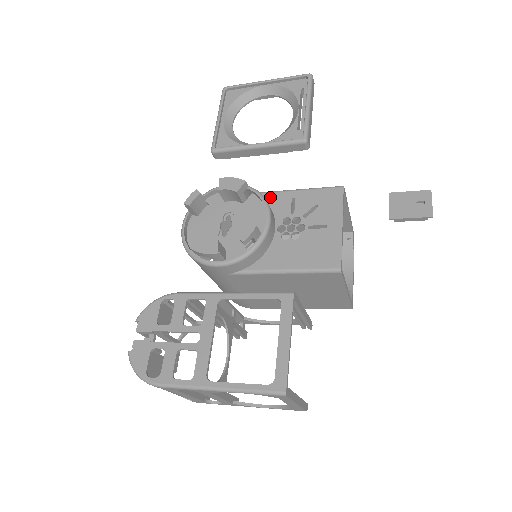
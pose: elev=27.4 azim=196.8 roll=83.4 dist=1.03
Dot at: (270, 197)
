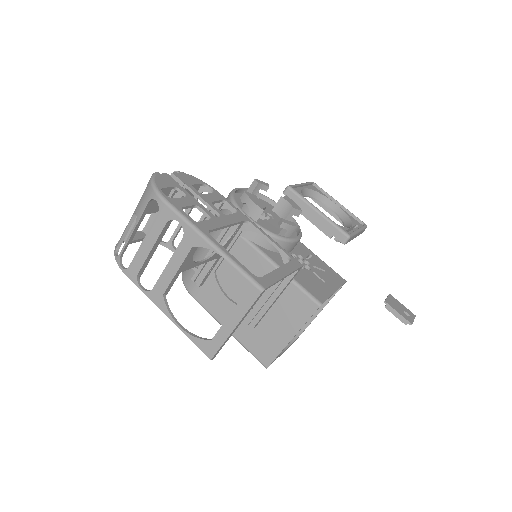
Dot at: occluded
